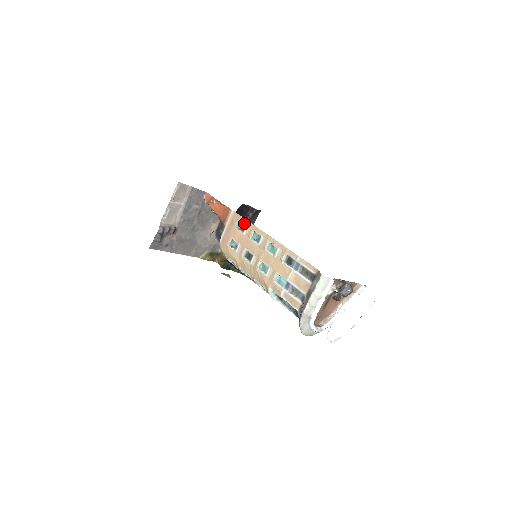
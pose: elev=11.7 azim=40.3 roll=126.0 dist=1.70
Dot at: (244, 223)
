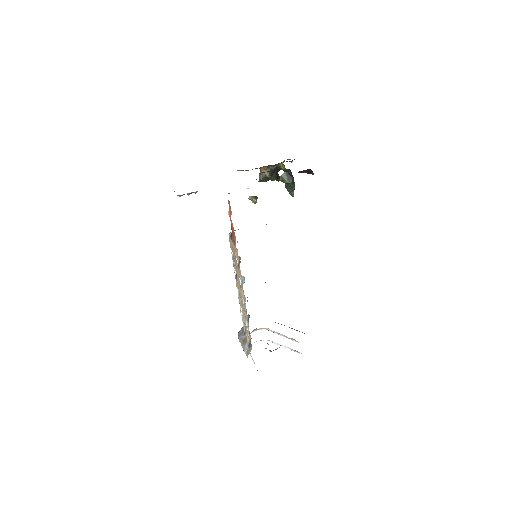
Dot at: (239, 267)
